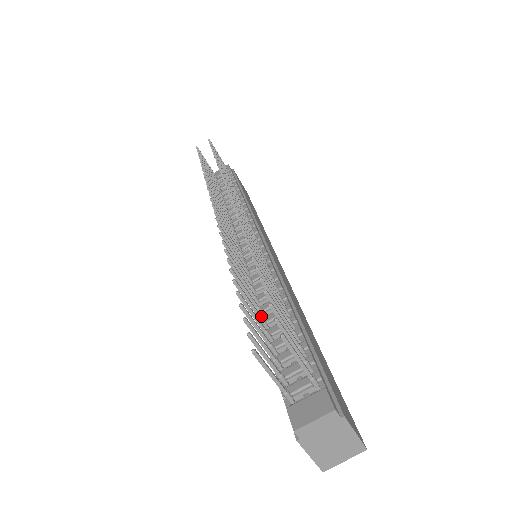
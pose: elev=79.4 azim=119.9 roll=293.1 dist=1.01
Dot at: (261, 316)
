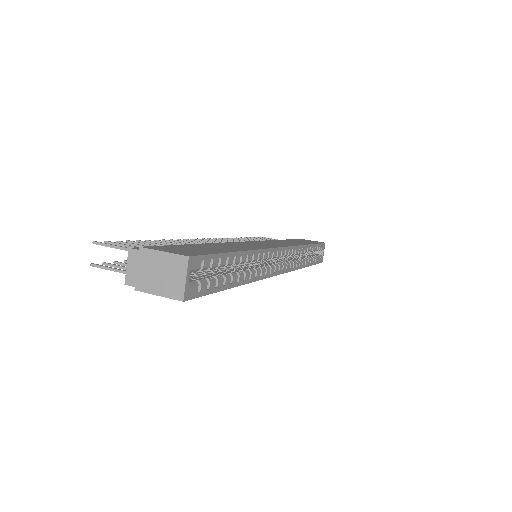
Dot at: occluded
